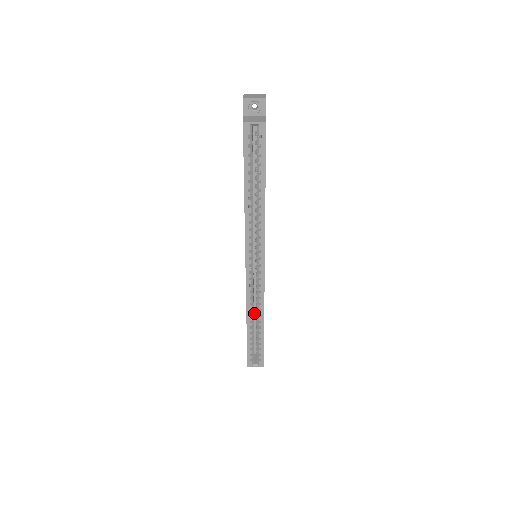
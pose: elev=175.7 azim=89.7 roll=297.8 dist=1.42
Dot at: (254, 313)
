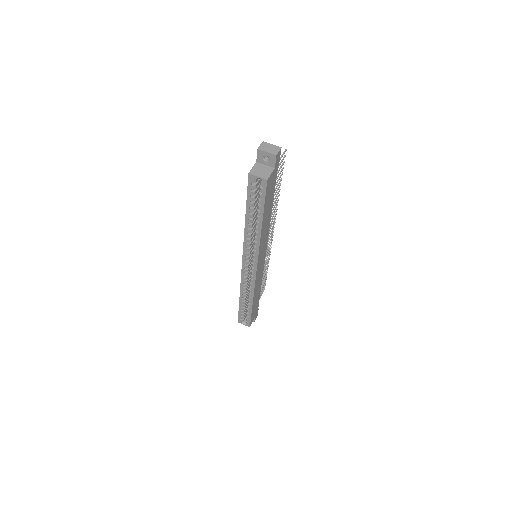
Dot at: occluded
